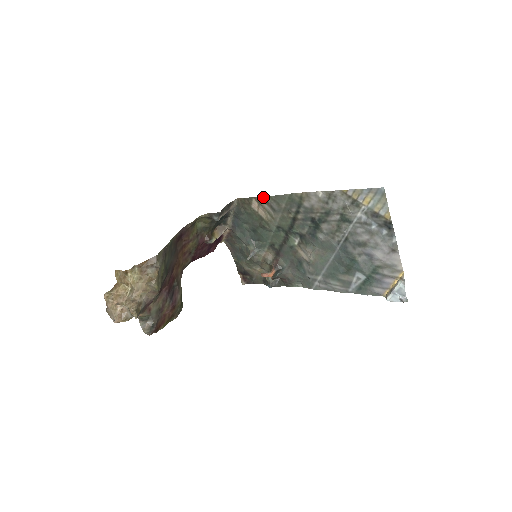
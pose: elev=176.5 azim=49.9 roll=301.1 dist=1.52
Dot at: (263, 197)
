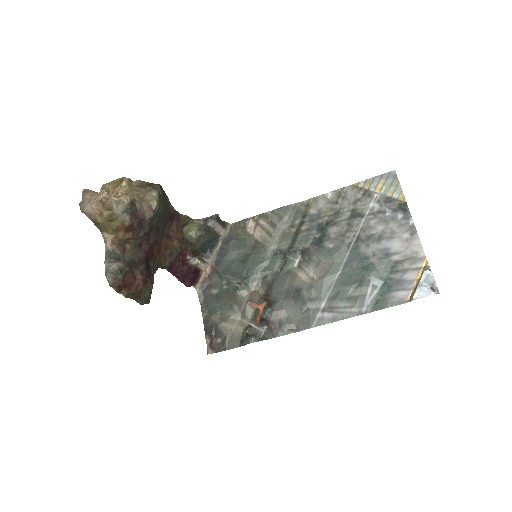
Dot at: (264, 214)
